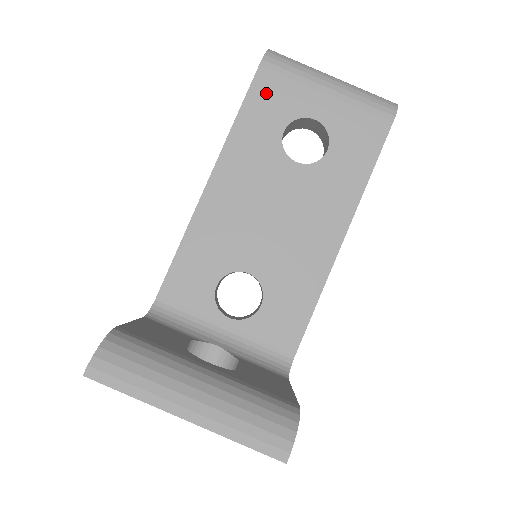
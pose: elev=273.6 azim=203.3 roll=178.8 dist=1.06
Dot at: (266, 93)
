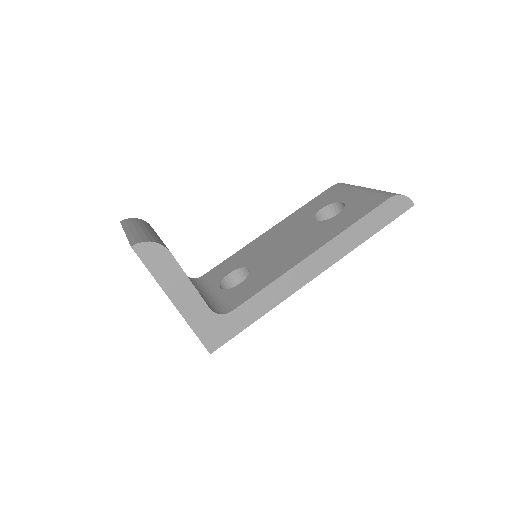
Dot at: (326, 195)
